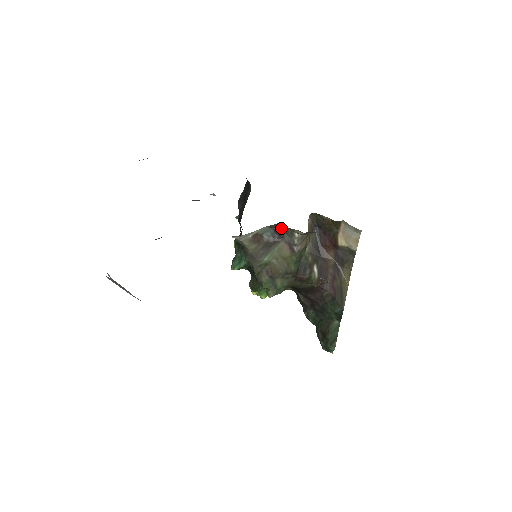
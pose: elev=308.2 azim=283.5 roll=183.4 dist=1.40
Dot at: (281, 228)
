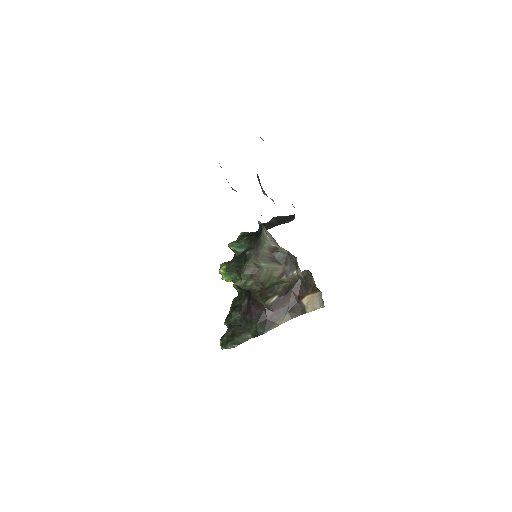
Dot at: (292, 260)
